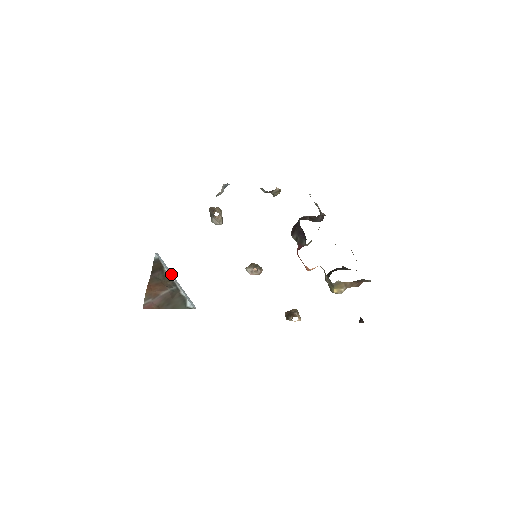
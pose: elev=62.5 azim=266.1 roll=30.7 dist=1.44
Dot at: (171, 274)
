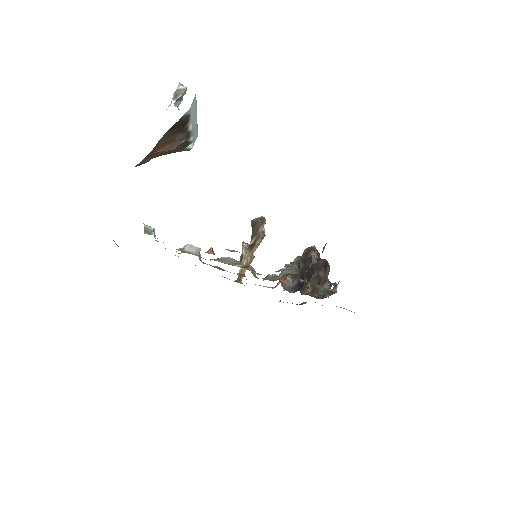
Dot at: (194, 117)
